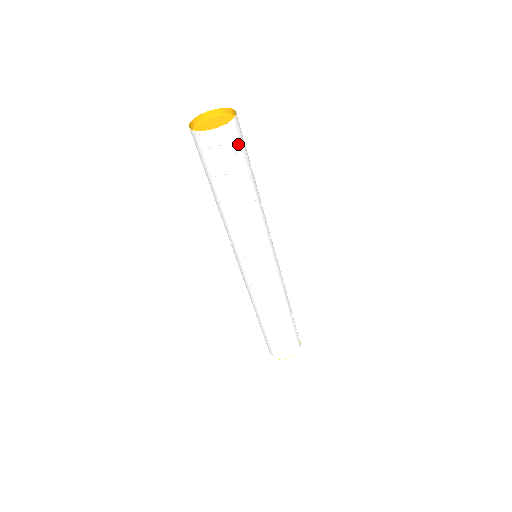
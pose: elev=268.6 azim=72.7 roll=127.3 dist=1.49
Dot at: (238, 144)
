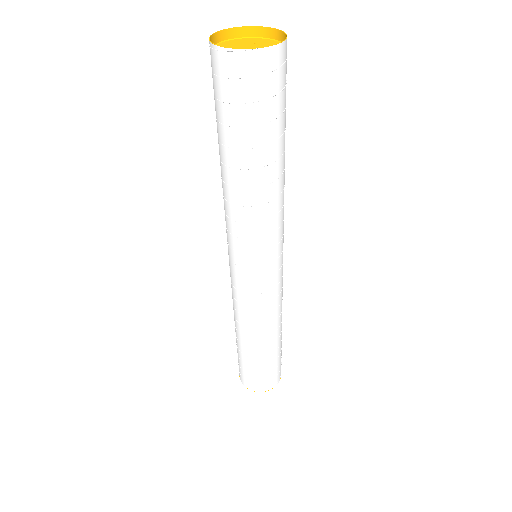
Dot at: (262, 91)
